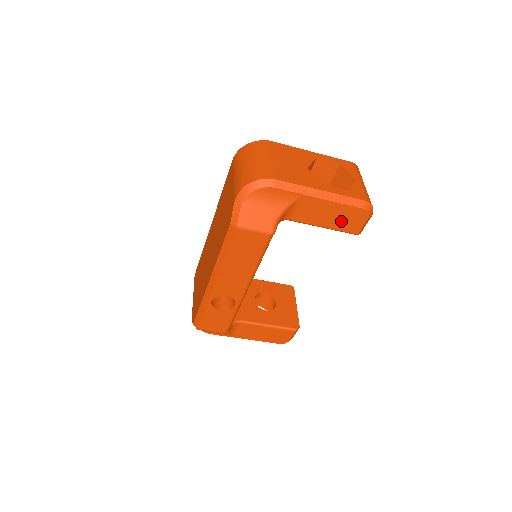
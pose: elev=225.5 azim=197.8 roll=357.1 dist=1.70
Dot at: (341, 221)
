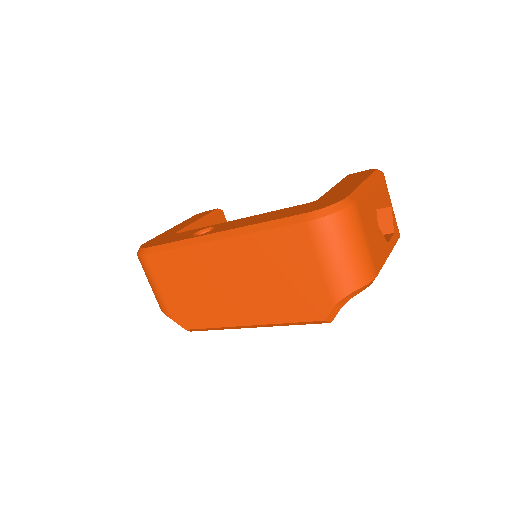
Dot at: occluded
